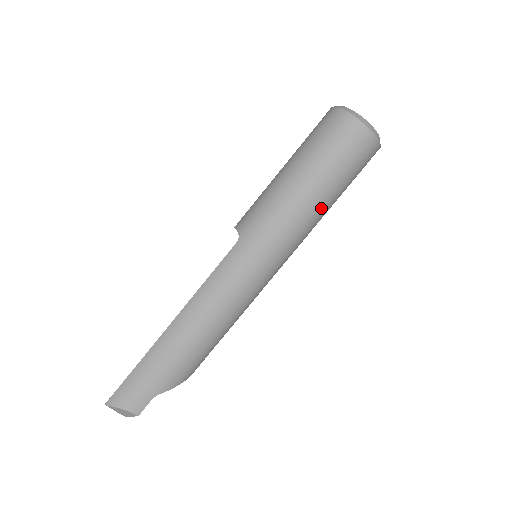
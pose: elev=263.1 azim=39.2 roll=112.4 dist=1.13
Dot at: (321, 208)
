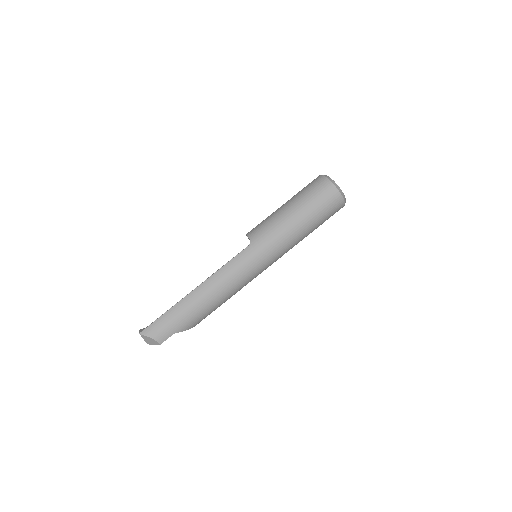
Dot at: (303, 235)
